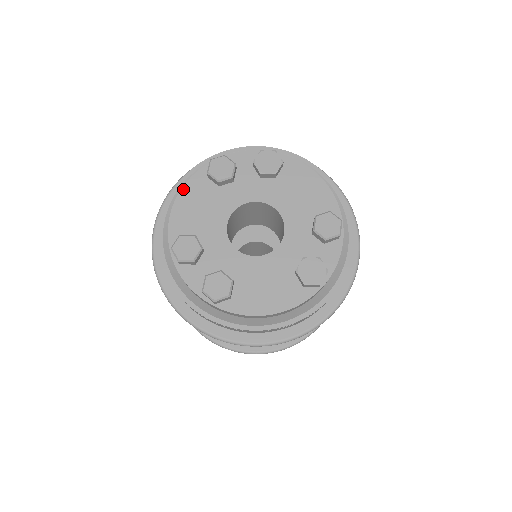
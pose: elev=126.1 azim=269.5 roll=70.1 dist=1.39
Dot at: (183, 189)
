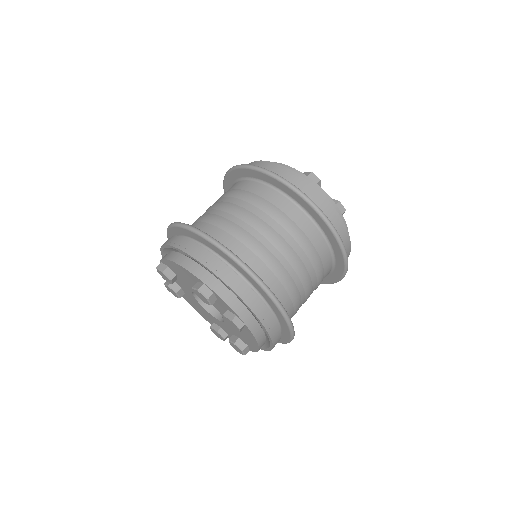
Dot at: (180, 266)
